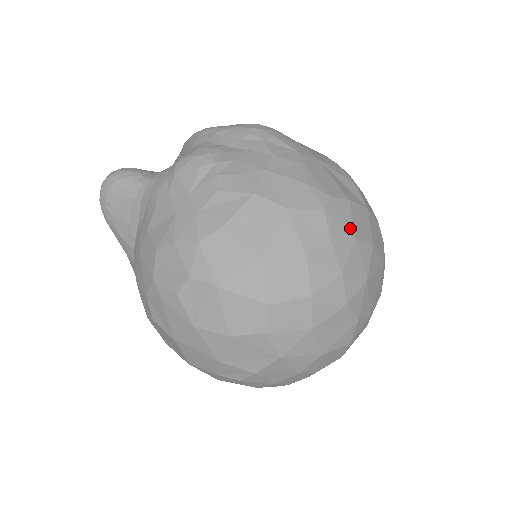
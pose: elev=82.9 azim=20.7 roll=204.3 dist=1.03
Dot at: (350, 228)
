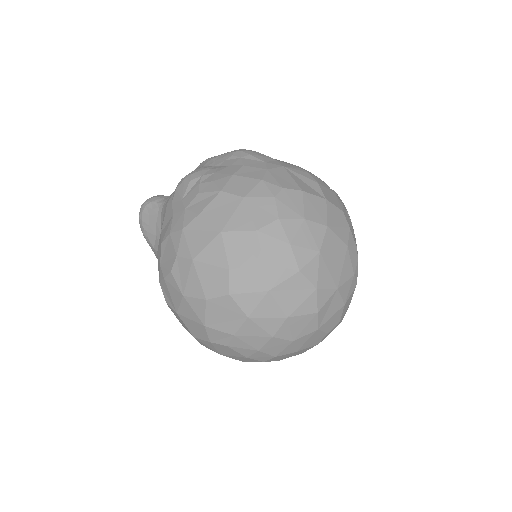
Dot at: (300, 210)
